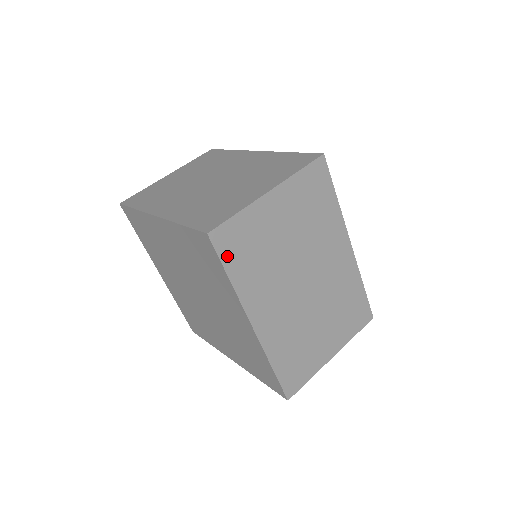
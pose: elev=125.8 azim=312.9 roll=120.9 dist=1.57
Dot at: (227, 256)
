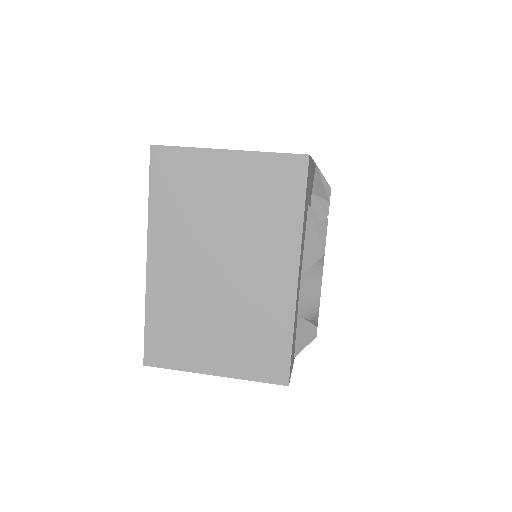
Dot at: (157, 177)
